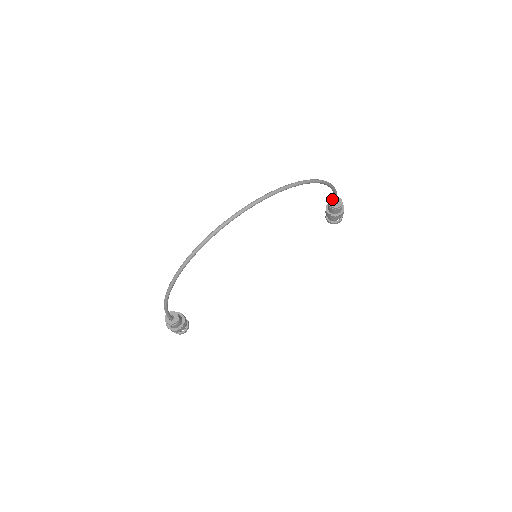
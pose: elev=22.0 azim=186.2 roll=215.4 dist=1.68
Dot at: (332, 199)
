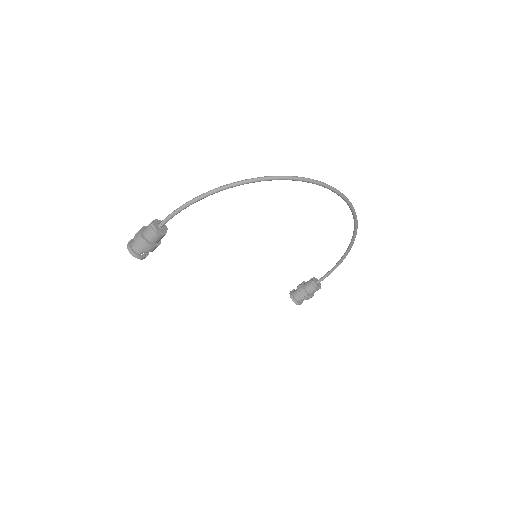
Dot at: (316, 278)
